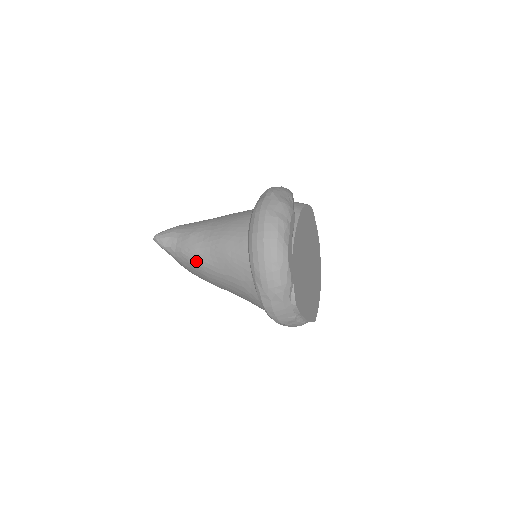
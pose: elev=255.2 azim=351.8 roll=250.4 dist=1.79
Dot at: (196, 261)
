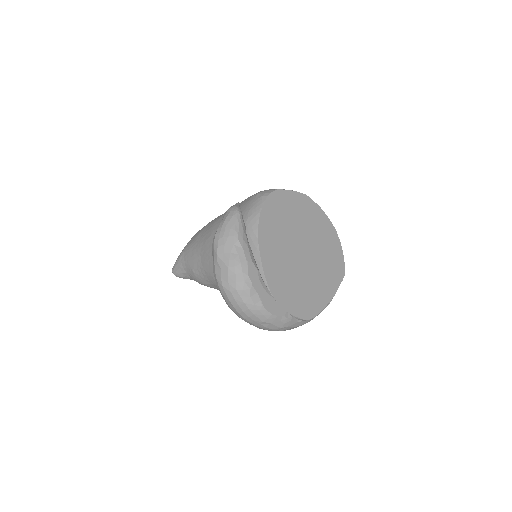
Dot at: occluded
